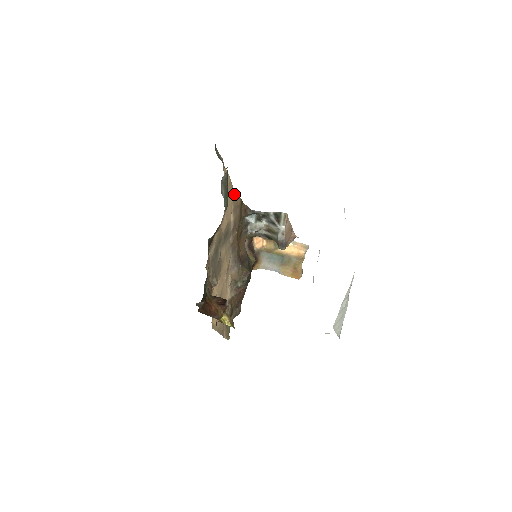
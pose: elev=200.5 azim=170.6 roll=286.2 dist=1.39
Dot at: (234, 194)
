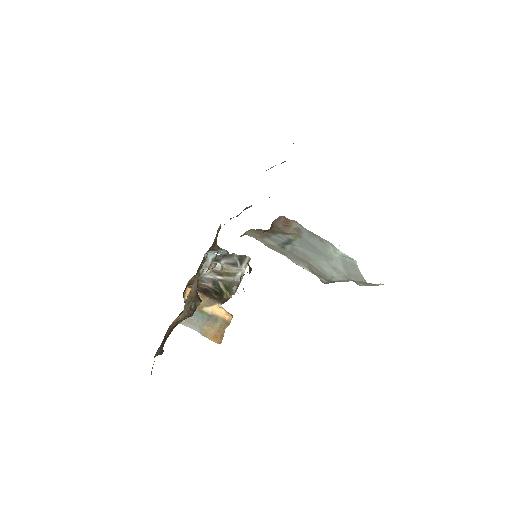
Dot at: occluded
